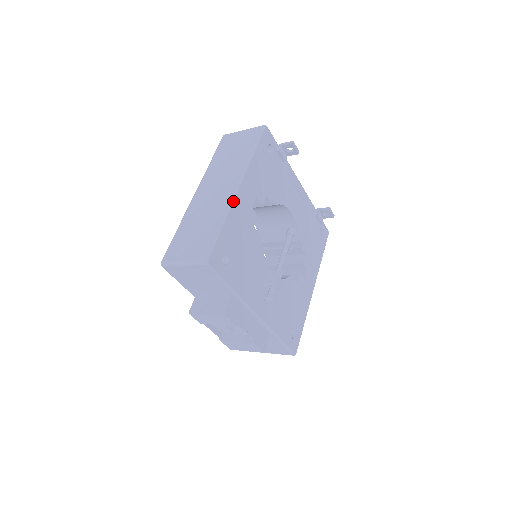
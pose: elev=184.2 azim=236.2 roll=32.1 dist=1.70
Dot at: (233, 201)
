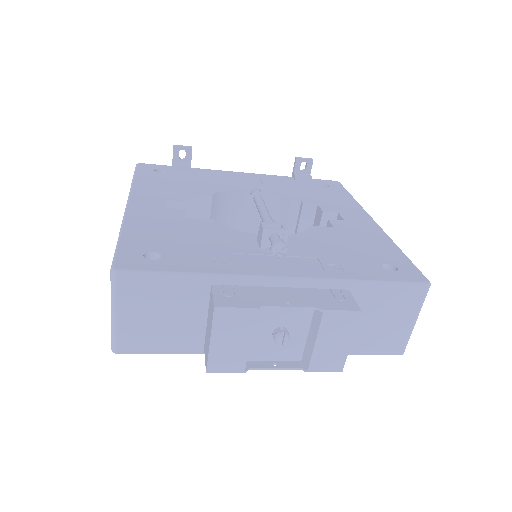
Dot at: (125, 215)
